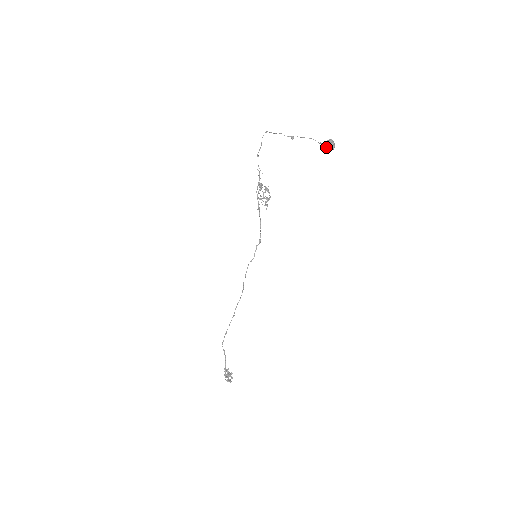
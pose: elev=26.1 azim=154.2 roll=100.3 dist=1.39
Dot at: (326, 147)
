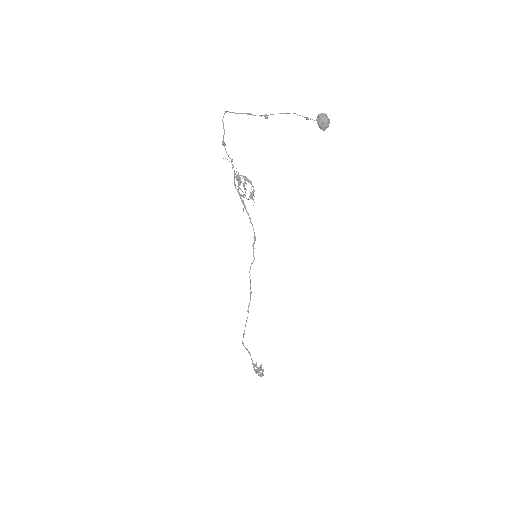
Dot at: (319, 126)
